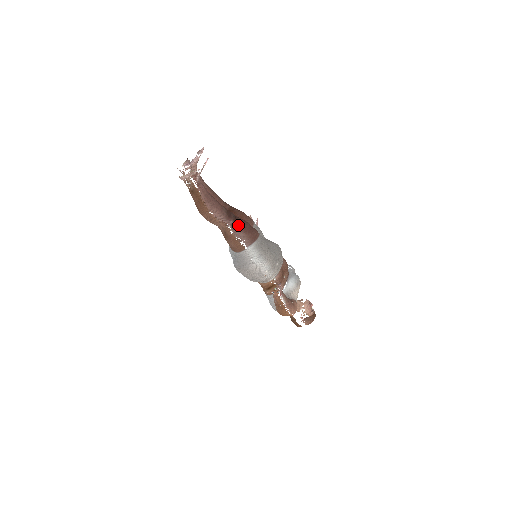
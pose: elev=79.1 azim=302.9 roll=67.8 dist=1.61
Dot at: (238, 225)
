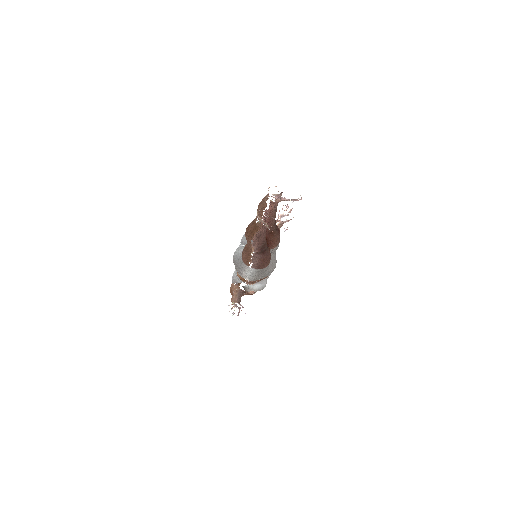
Dot at: (261, 256)
